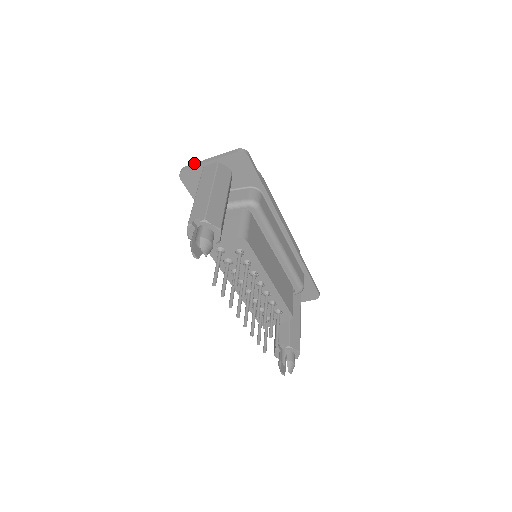
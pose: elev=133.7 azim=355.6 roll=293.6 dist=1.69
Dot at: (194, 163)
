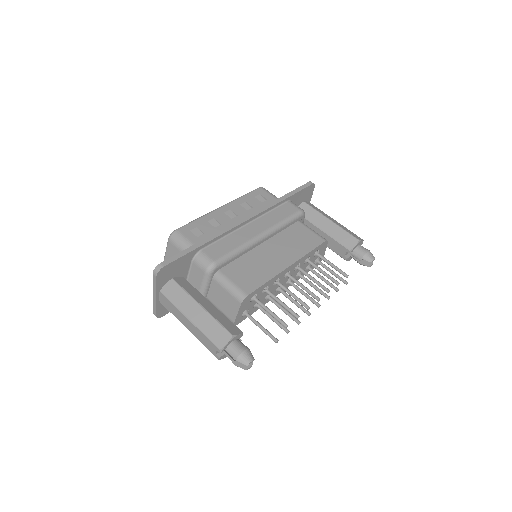
Dot at: occluded
